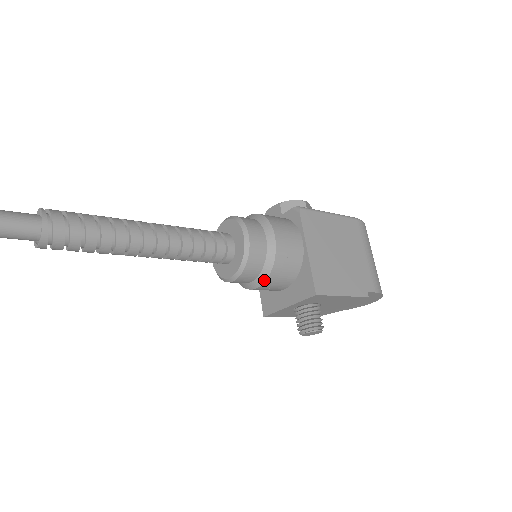
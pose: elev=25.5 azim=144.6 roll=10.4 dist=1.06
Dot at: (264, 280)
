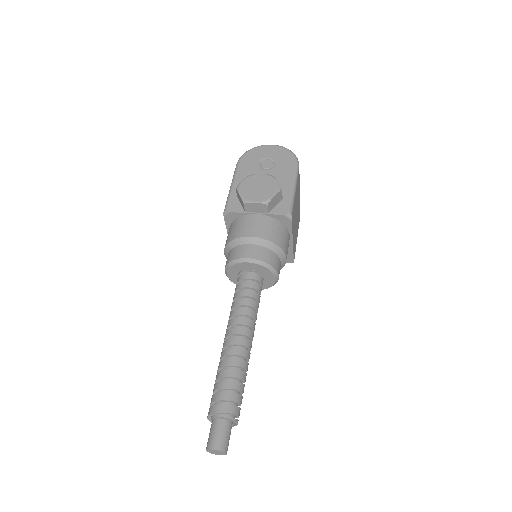
Dot at: occluded
